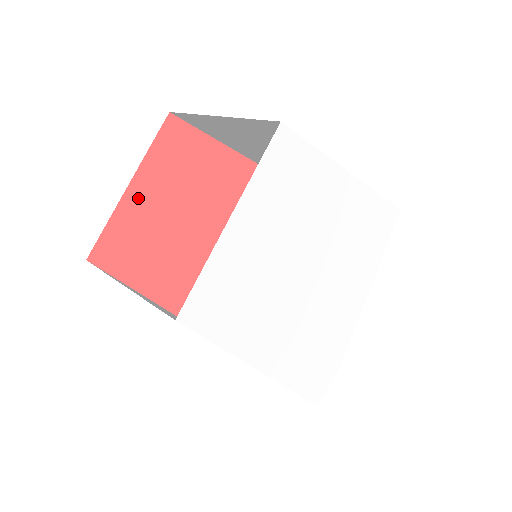
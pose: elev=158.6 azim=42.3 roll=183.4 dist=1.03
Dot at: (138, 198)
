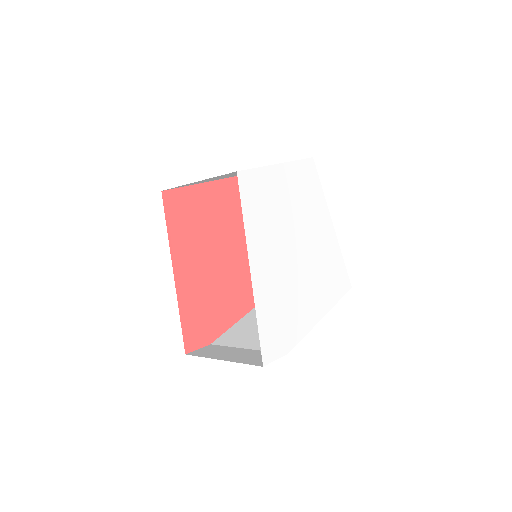
Dot at: (203, 193)
